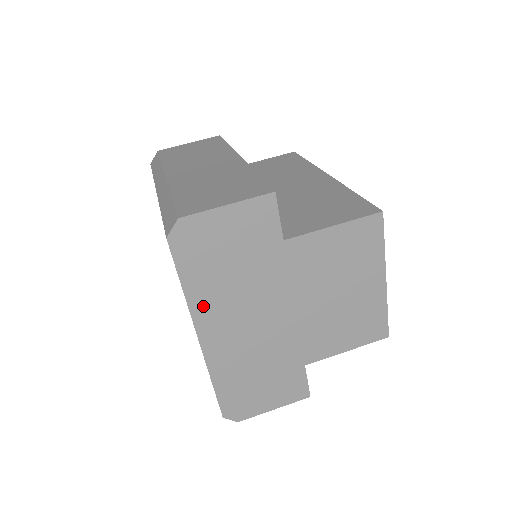
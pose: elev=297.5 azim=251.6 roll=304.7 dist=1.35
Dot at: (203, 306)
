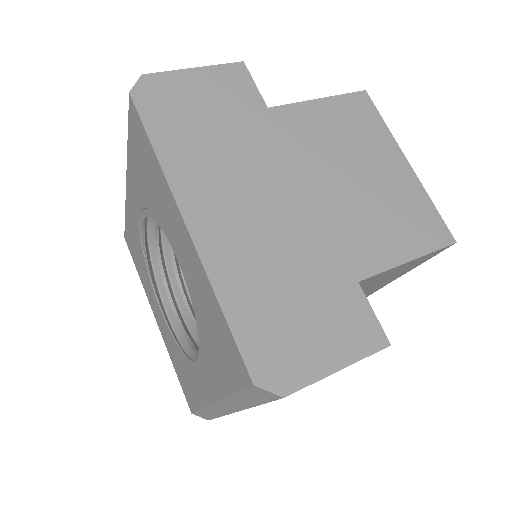
Dot at: (185, 177)
